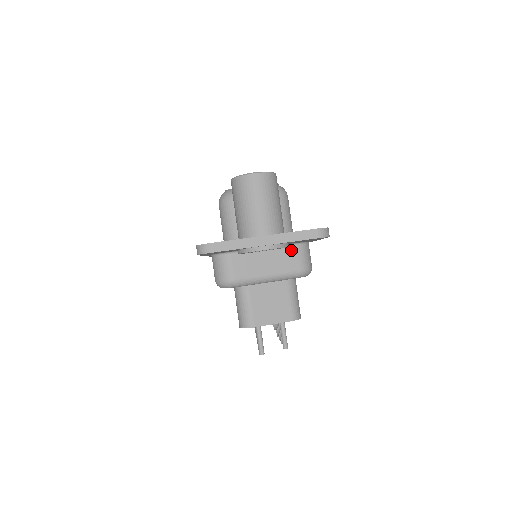
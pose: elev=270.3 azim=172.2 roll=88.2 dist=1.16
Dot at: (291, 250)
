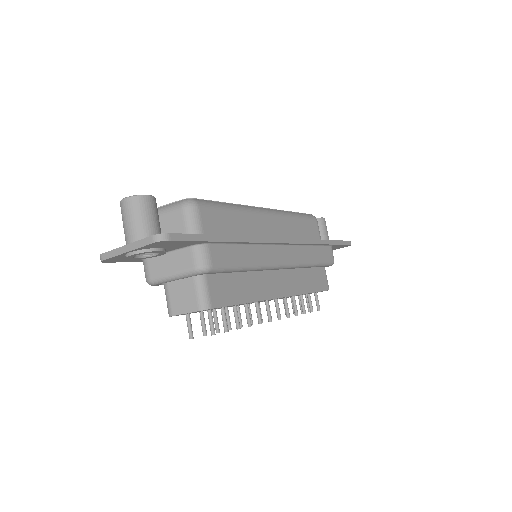
Dot at: (186, 252)
